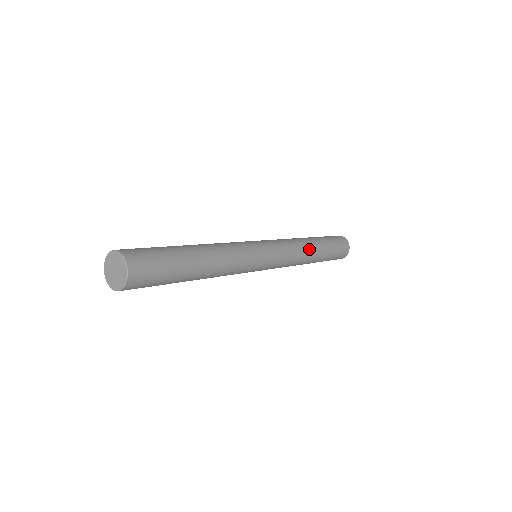
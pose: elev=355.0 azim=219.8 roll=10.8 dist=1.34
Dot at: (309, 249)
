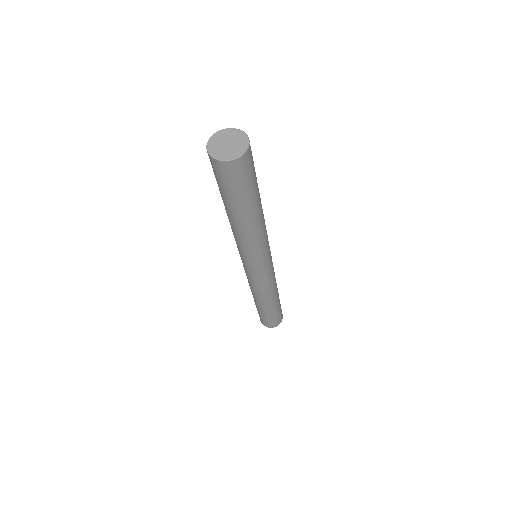
Dot at: occluded
